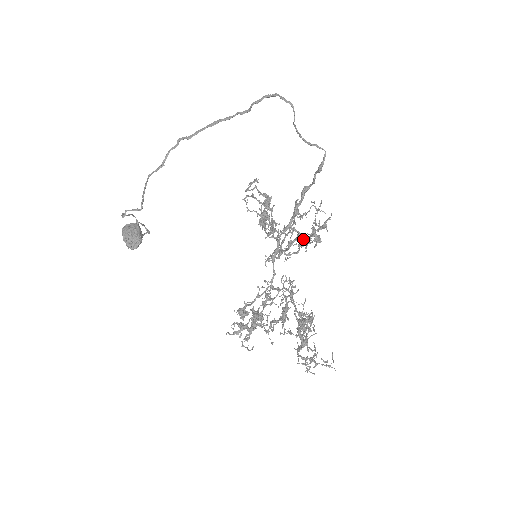
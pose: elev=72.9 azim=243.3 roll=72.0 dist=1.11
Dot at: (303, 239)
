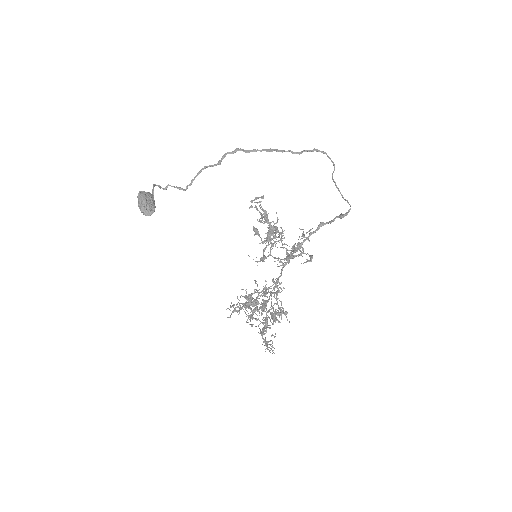
Dot at: (288, 254)
